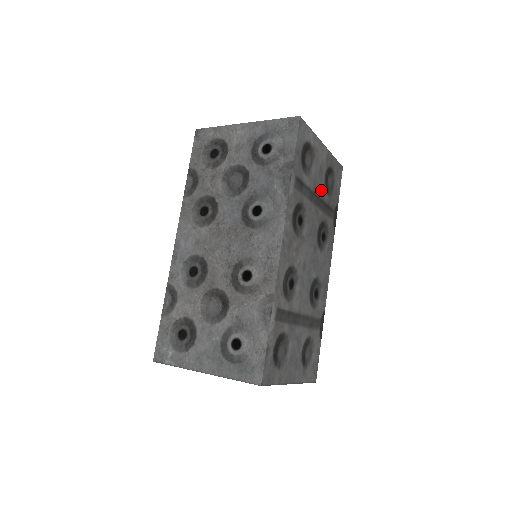
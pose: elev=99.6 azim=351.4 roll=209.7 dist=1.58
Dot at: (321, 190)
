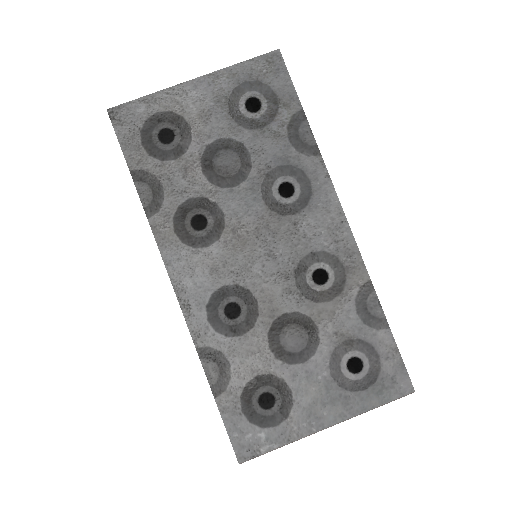
Dot at: occluded
